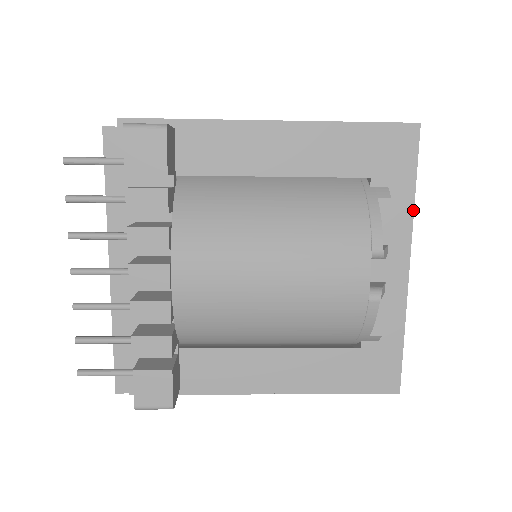
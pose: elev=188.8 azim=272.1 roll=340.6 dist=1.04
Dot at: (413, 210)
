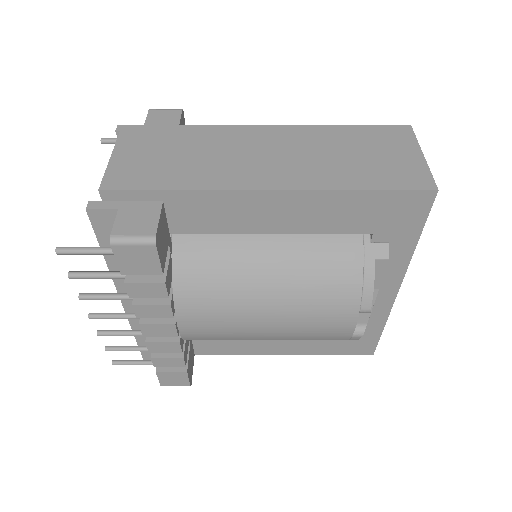
Dot at: occluded
